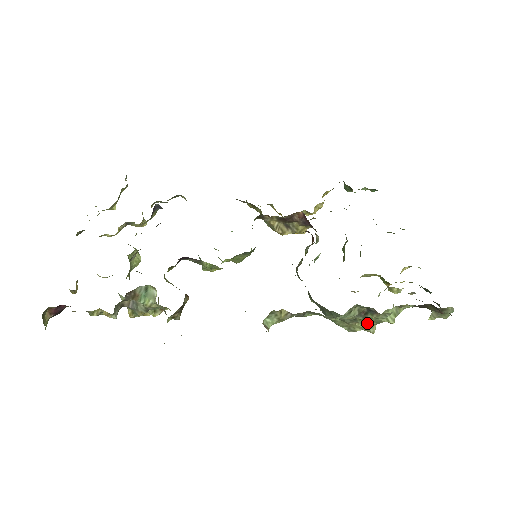
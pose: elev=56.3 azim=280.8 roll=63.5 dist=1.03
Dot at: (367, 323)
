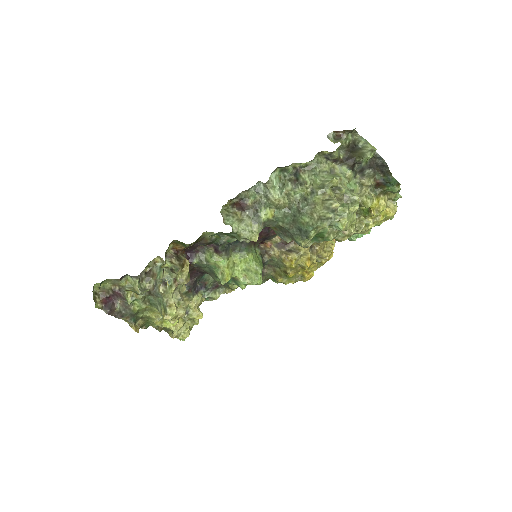
Dot at: (316, 194)
